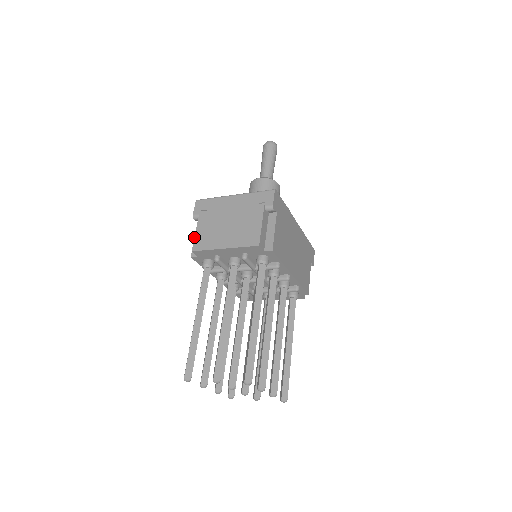
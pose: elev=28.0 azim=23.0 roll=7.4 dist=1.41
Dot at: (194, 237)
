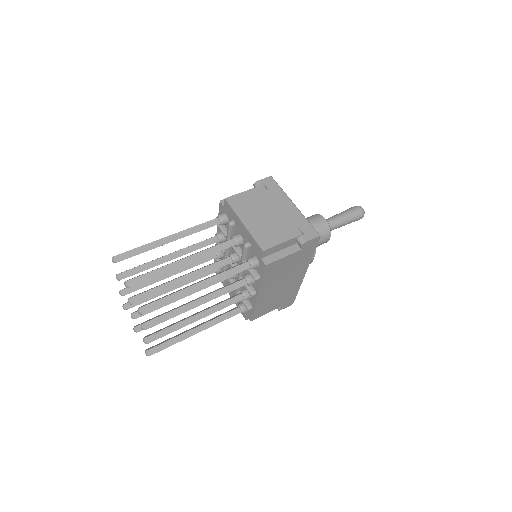
Dot at: (238, 193)
